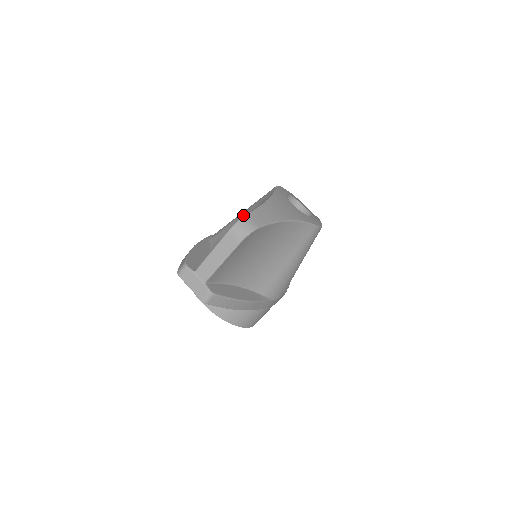
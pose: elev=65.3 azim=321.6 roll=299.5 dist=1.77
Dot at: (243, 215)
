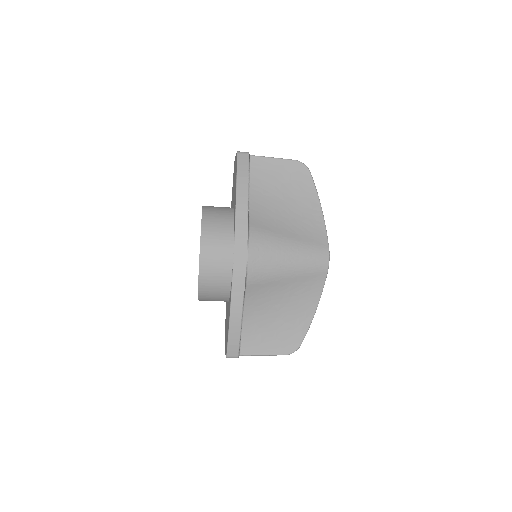
Dot at: (288, 283)
